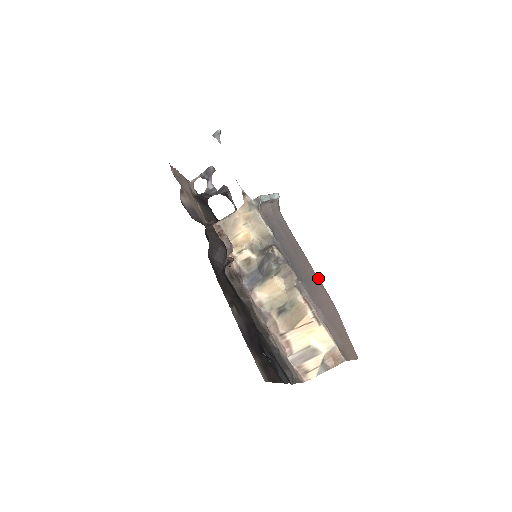
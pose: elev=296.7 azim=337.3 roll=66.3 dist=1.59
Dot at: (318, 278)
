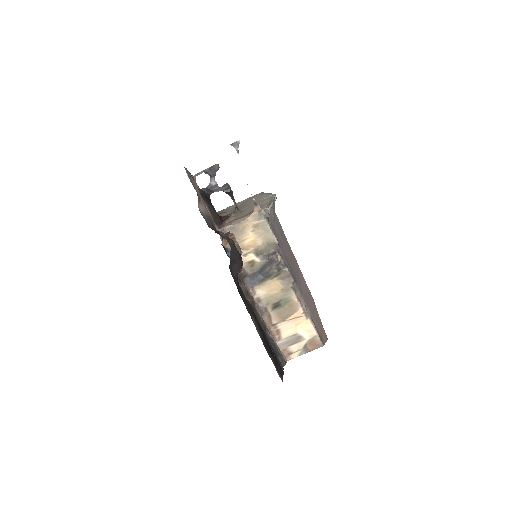
Dot at: occluded
